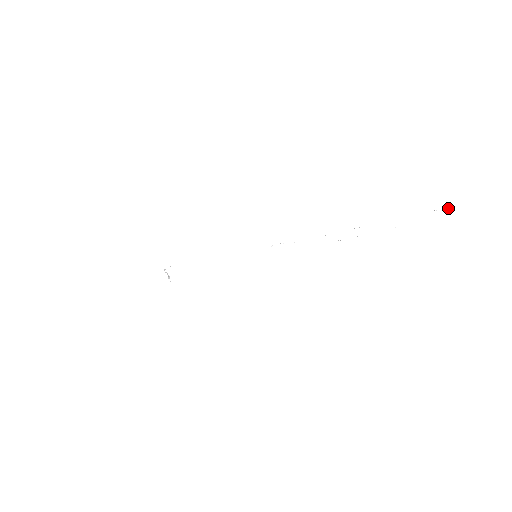
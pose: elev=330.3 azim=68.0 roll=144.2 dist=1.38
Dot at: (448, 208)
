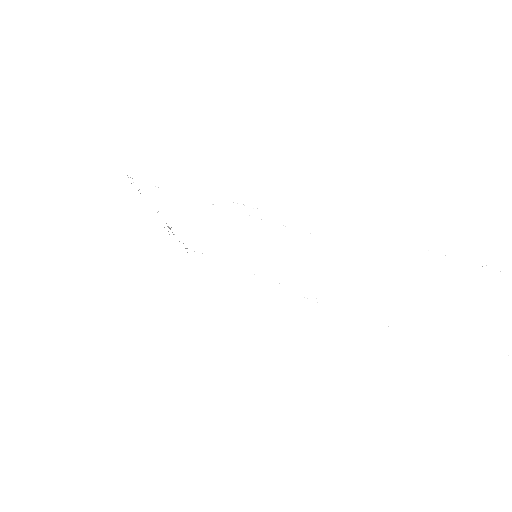
Dot at: out of frame
